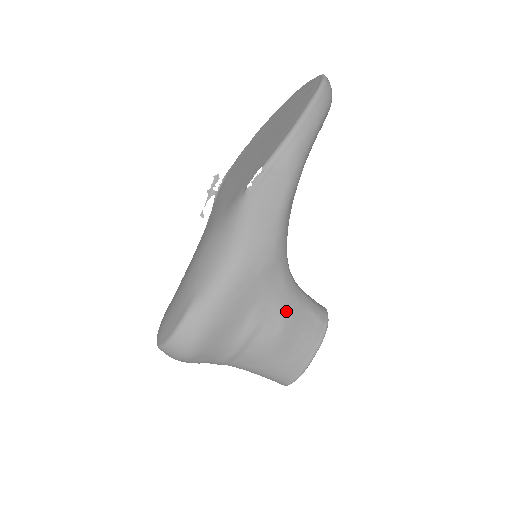
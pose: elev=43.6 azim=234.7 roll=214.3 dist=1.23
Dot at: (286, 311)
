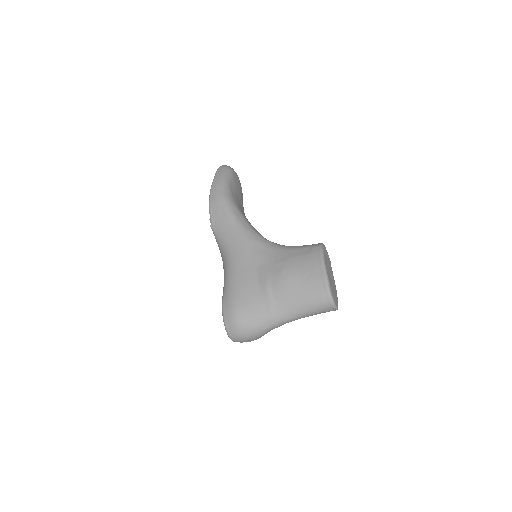
Dot at: (280, 258)
